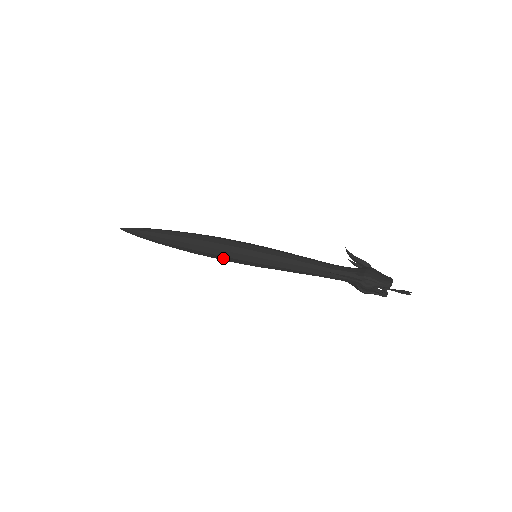
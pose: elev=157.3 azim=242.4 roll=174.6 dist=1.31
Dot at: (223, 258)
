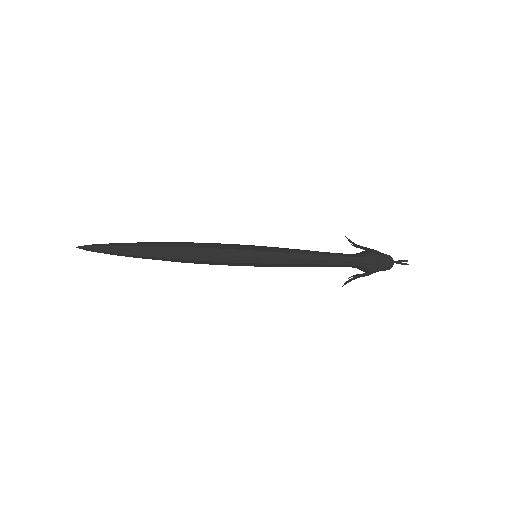
Dot at: occluded
